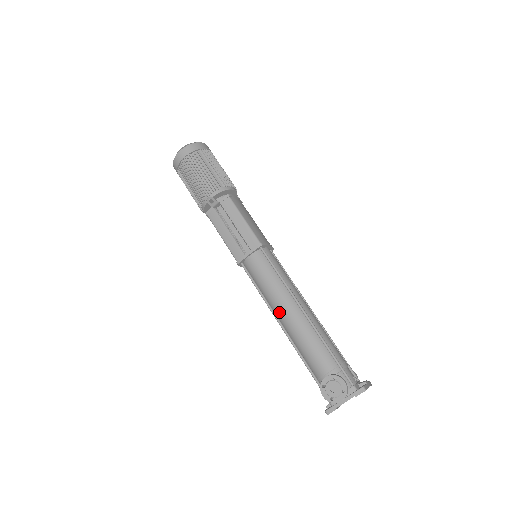
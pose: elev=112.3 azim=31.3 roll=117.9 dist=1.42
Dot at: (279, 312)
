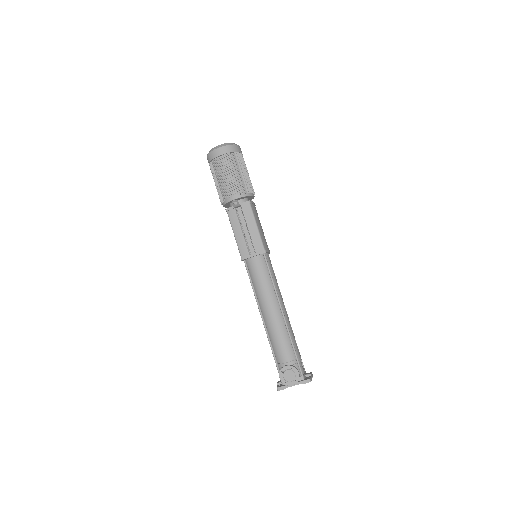
Dot at: (264, 307)
